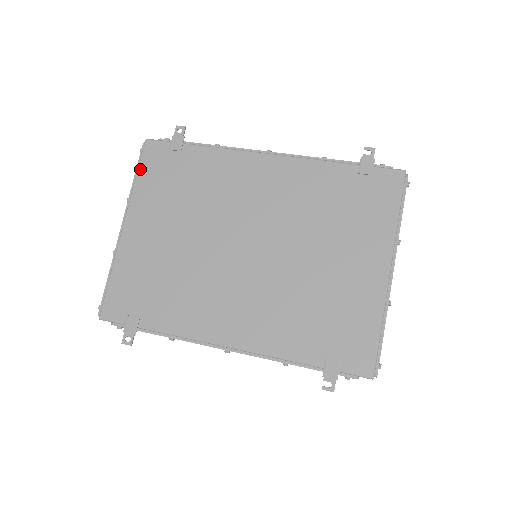
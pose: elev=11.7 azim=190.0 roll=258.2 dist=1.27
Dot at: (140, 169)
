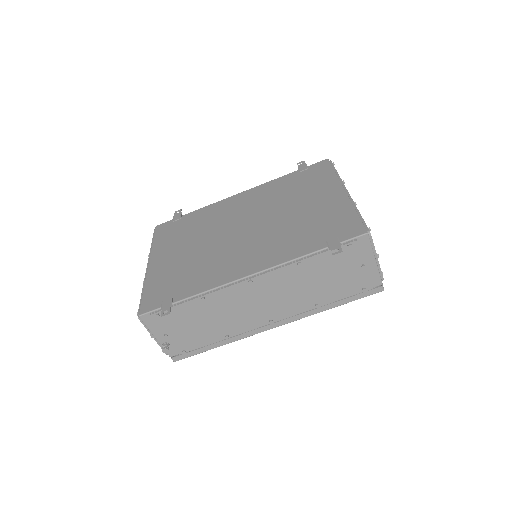
Dot at: (155, 238)
